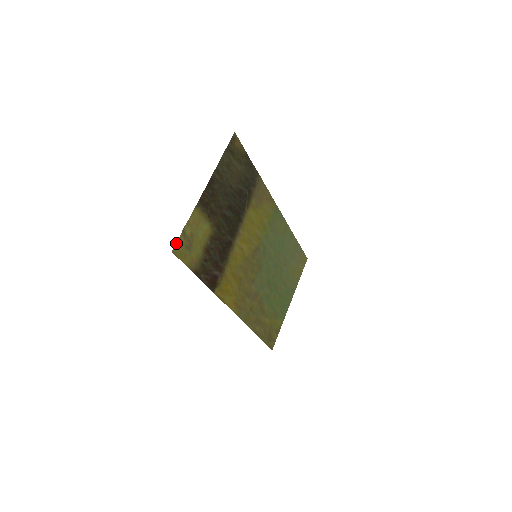
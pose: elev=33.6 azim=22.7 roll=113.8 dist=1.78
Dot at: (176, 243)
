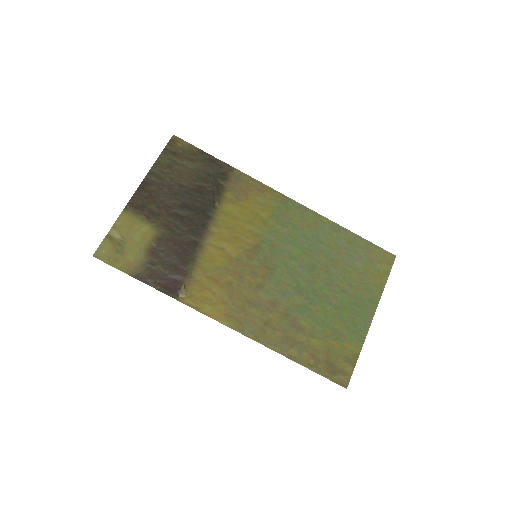
Dot at: (99, 248)
